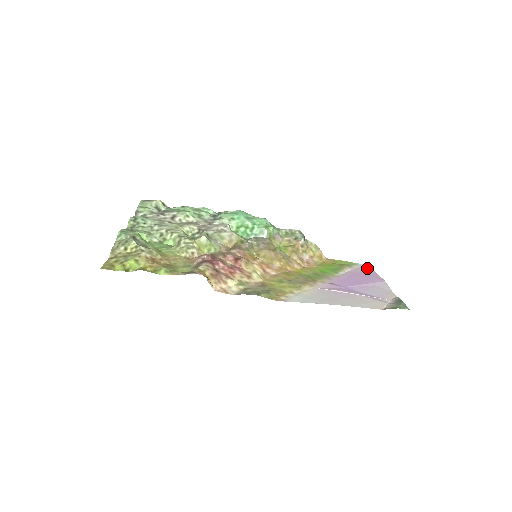
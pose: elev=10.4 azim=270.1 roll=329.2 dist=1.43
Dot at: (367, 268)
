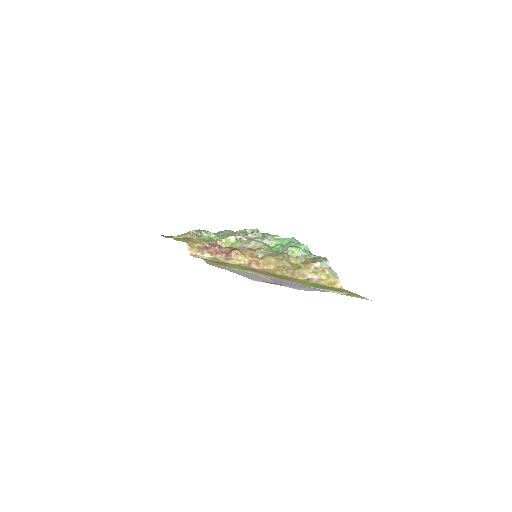
Dot at: occluded
